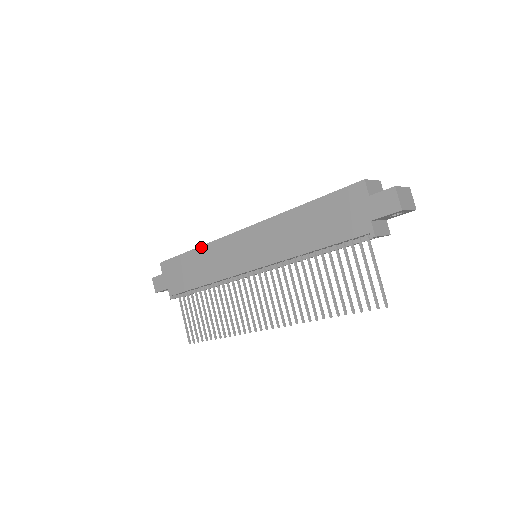
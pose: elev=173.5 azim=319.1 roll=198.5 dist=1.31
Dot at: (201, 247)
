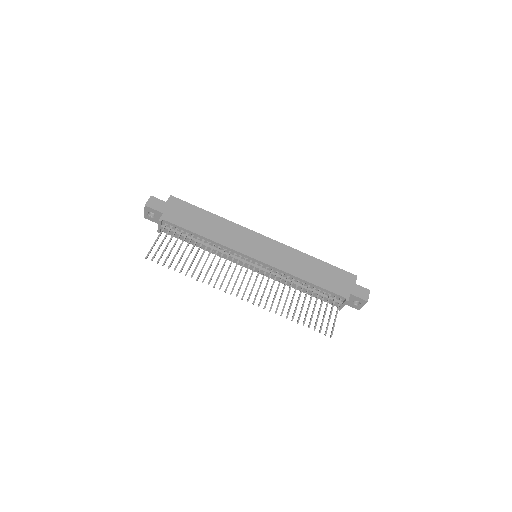
Dot at: (223, 218)
